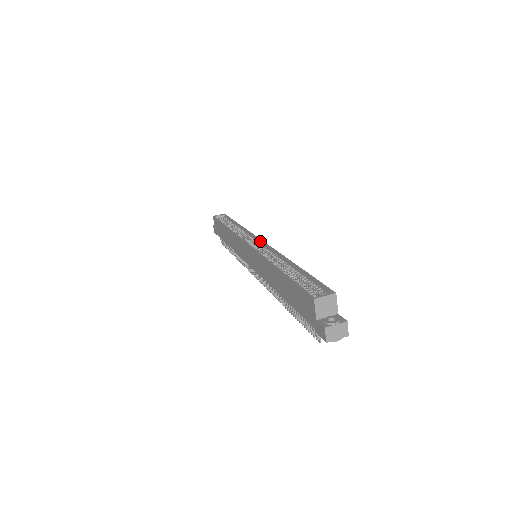
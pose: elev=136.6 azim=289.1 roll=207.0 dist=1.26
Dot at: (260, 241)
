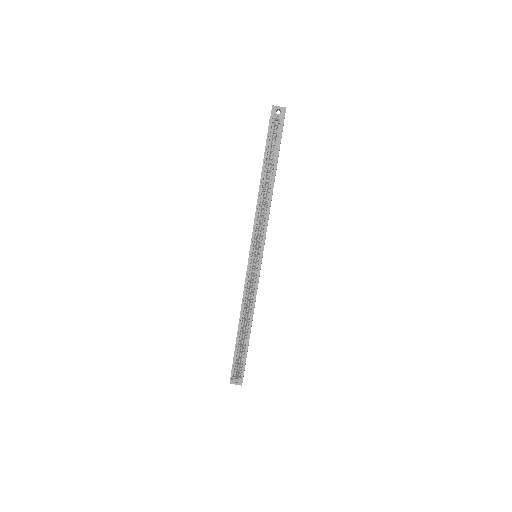
Dot at: (260, 261)
